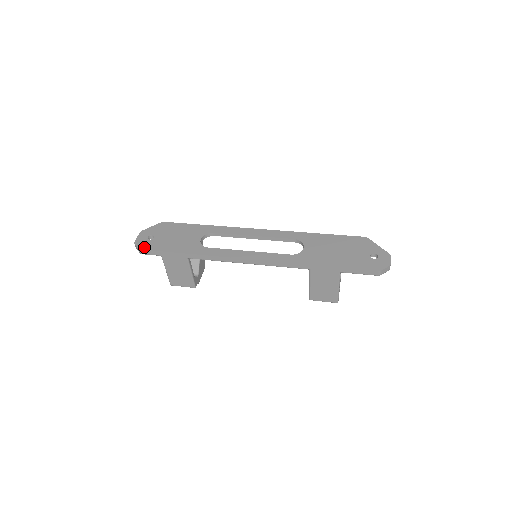
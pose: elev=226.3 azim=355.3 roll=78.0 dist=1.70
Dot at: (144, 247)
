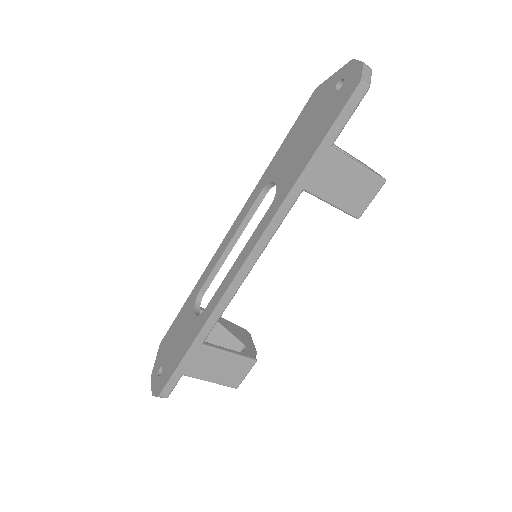
Dot at: (160, 388)
